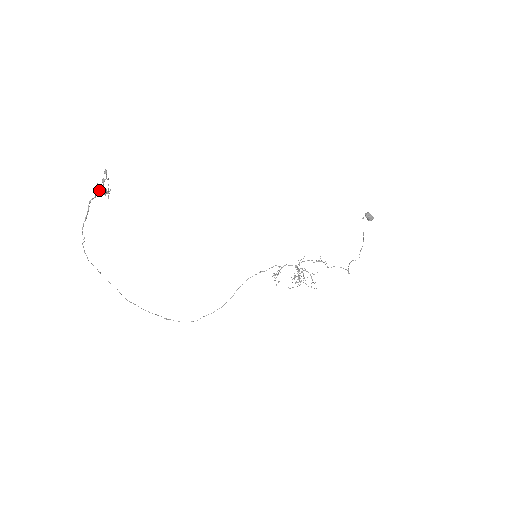
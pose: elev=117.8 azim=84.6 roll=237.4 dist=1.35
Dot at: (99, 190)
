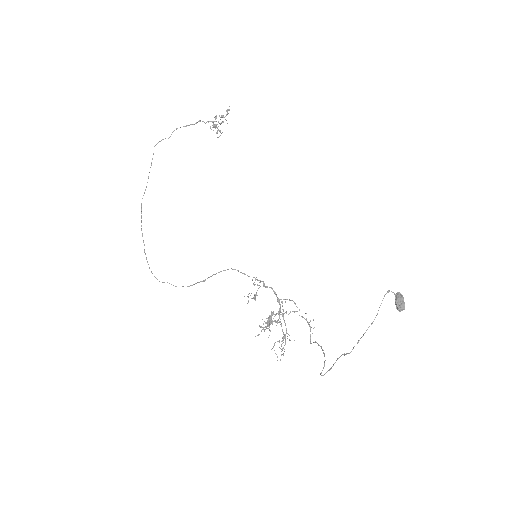
Dot at: (213, 121)
